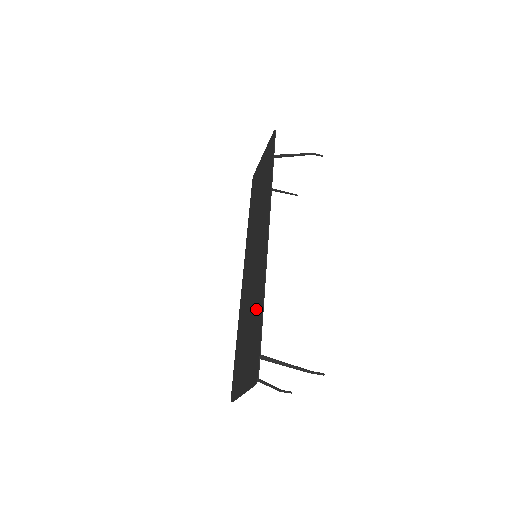
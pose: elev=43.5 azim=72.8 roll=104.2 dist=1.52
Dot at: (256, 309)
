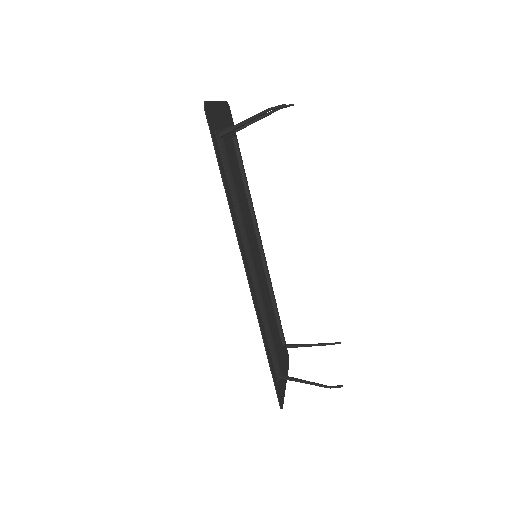
Dot at: occluded
